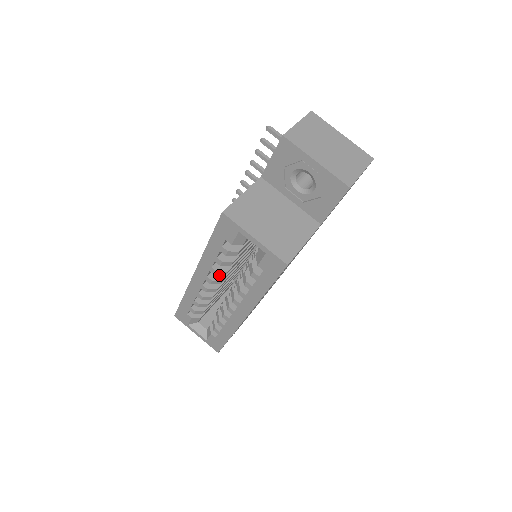
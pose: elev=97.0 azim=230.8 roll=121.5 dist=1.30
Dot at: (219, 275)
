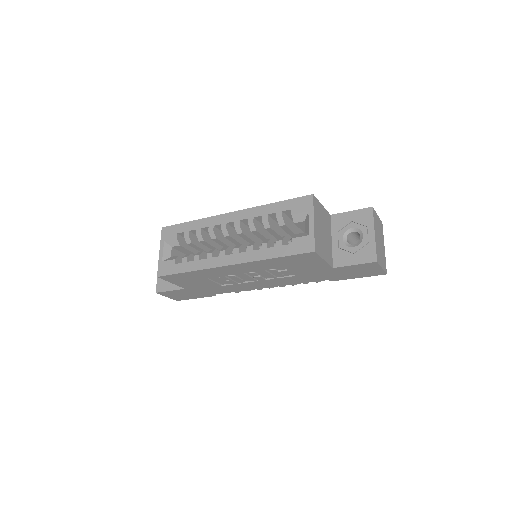
Dot at: (244, 229)
